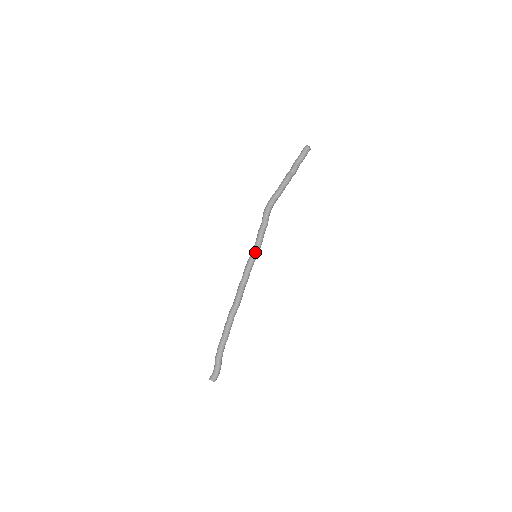
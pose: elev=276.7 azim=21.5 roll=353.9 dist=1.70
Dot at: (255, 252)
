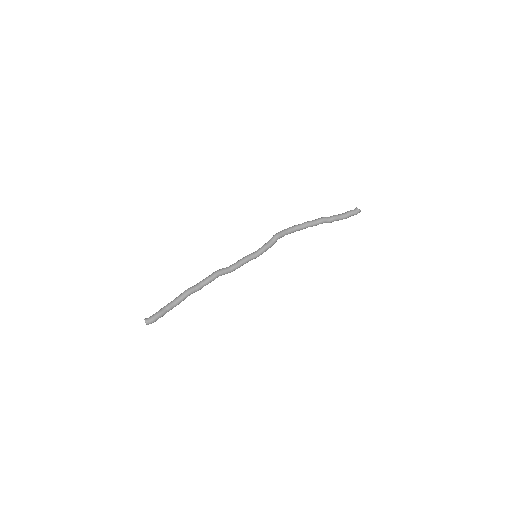
Dot at: (256, 251)
